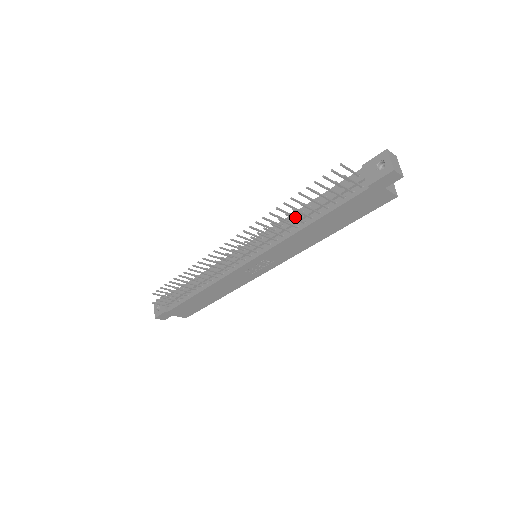
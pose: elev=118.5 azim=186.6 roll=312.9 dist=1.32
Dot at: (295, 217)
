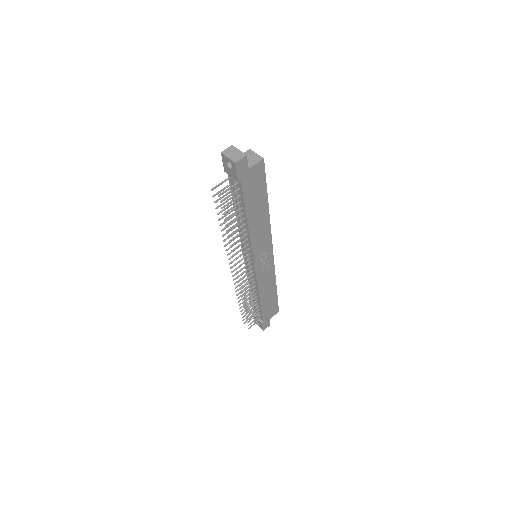
Dot at: (235, 230)
